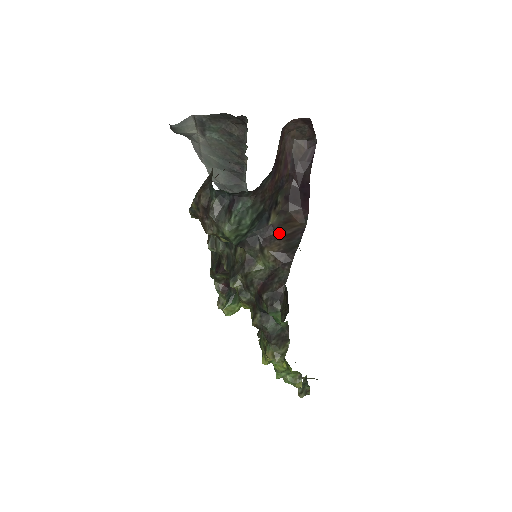
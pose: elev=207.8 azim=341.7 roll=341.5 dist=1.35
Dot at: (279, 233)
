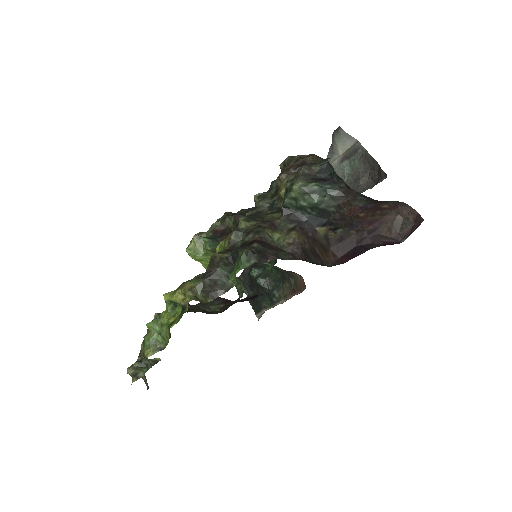
Dot at: (313, 241)
